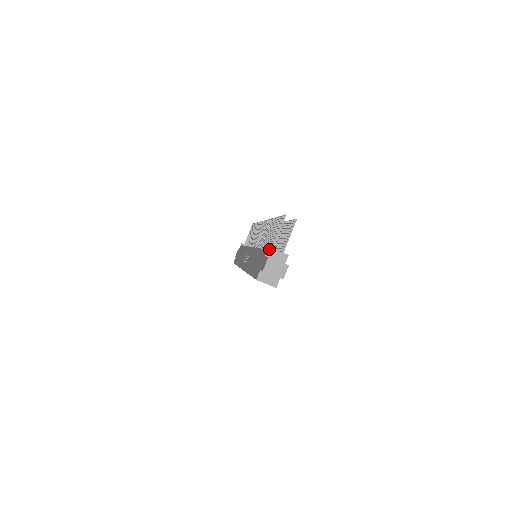
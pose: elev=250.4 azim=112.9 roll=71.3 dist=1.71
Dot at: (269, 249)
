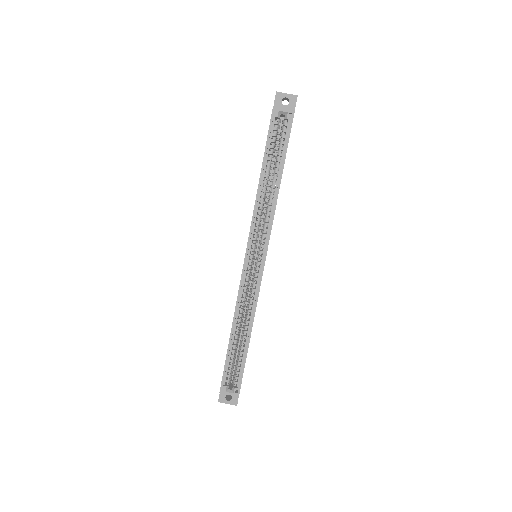
Dot at: occluded
